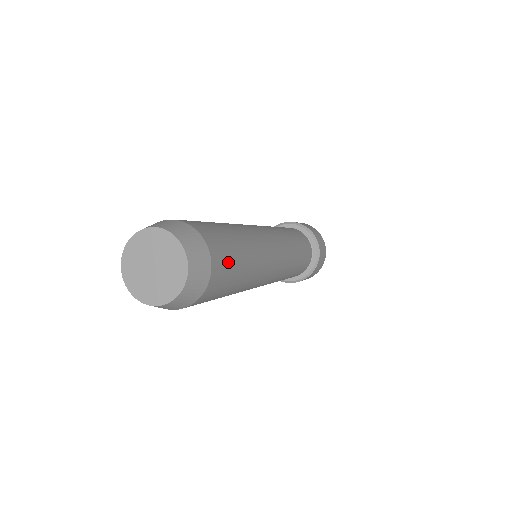
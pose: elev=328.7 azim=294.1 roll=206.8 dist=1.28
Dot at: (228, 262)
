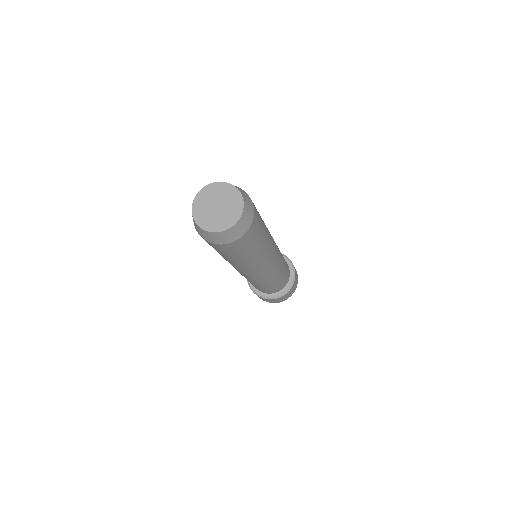
Dot at: (259, 224)
